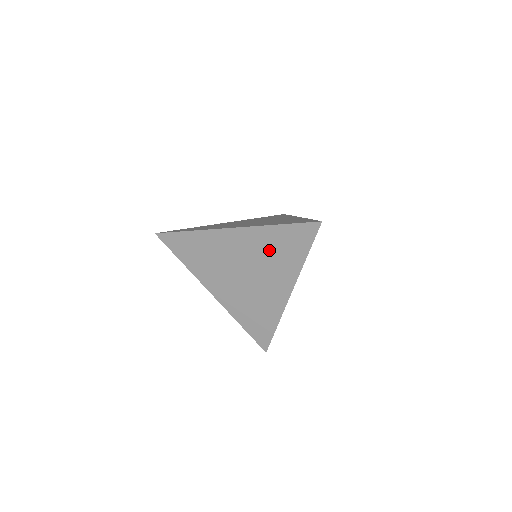
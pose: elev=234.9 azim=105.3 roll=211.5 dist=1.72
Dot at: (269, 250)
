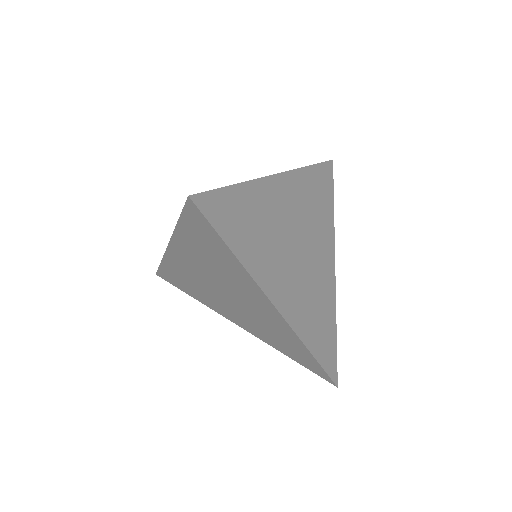
Dot at: (206, 258)
